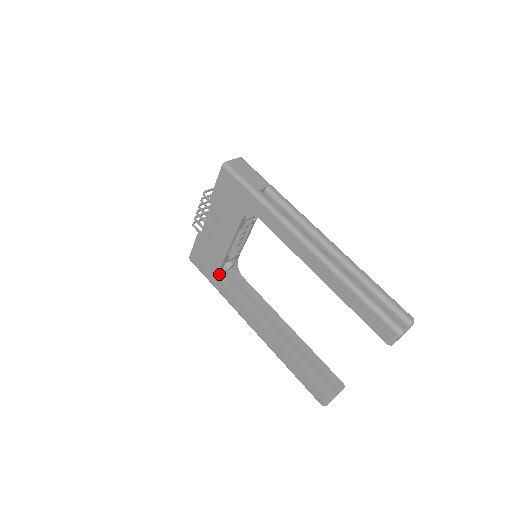
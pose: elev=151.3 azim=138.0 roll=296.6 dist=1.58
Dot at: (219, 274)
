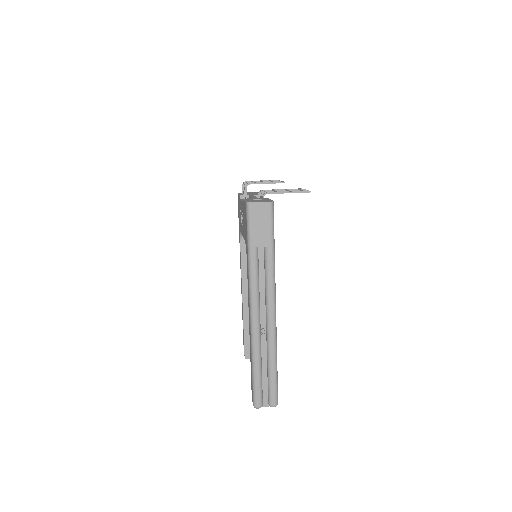
Dot at: occluded
